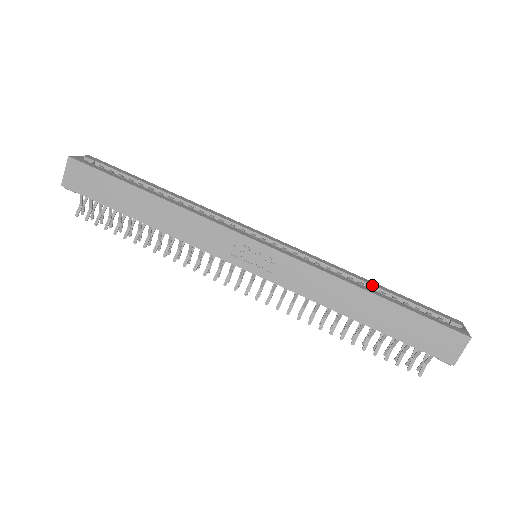
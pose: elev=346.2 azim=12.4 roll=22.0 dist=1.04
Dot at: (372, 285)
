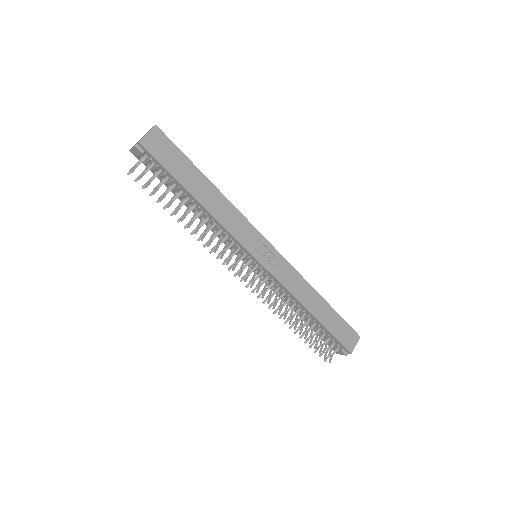
Dot at: occluded
